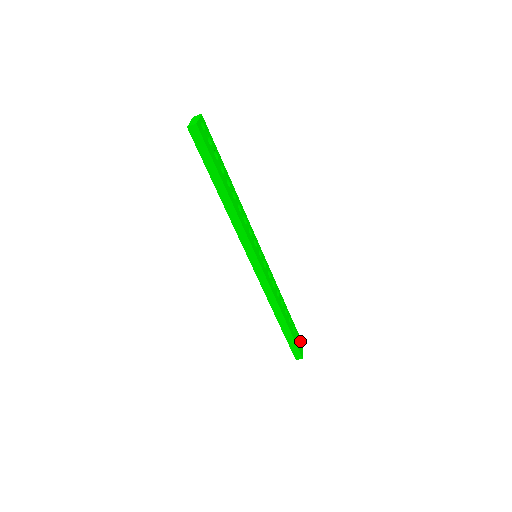
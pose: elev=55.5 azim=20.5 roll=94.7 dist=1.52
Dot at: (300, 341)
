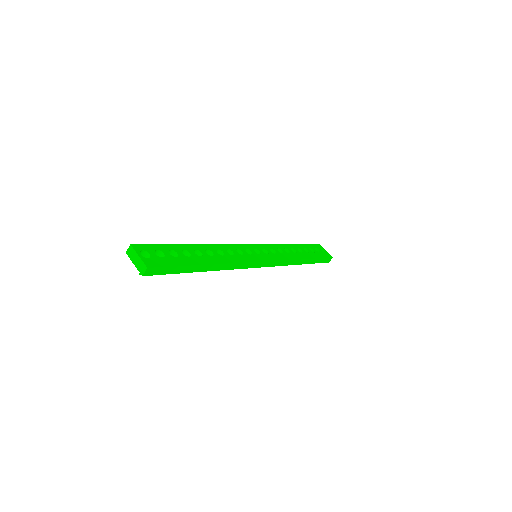
Dot at: (319, 248)
